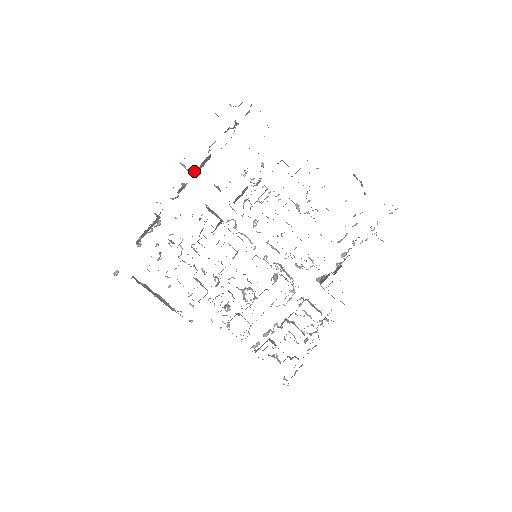
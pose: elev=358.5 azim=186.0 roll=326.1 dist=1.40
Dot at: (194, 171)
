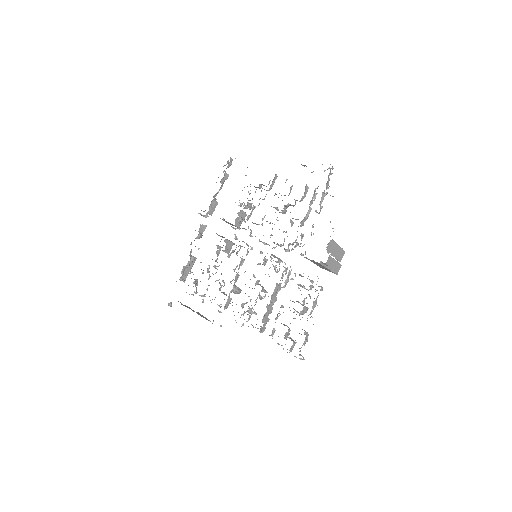
Dot at: (207, 214)
